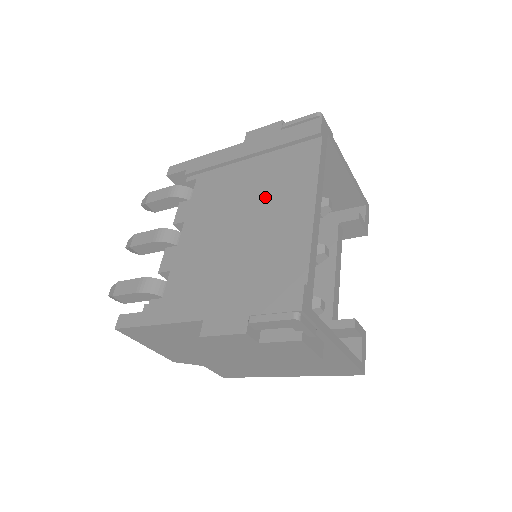
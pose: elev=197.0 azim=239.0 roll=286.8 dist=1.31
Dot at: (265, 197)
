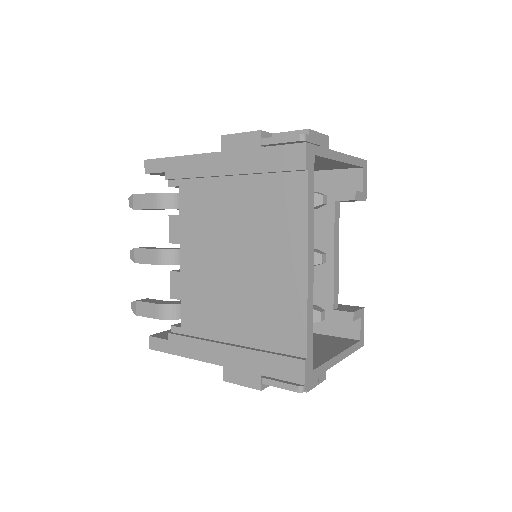
Dot at: (256, 240)
